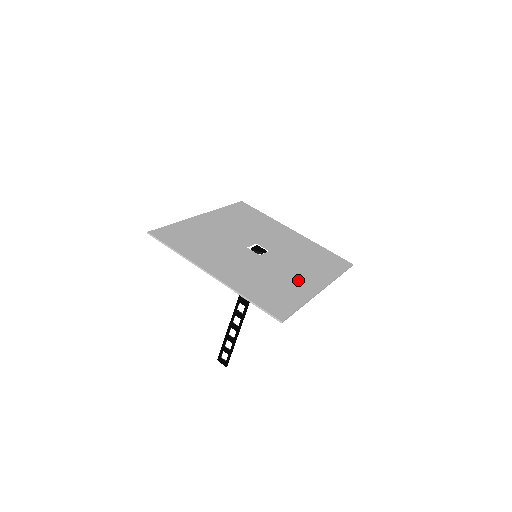
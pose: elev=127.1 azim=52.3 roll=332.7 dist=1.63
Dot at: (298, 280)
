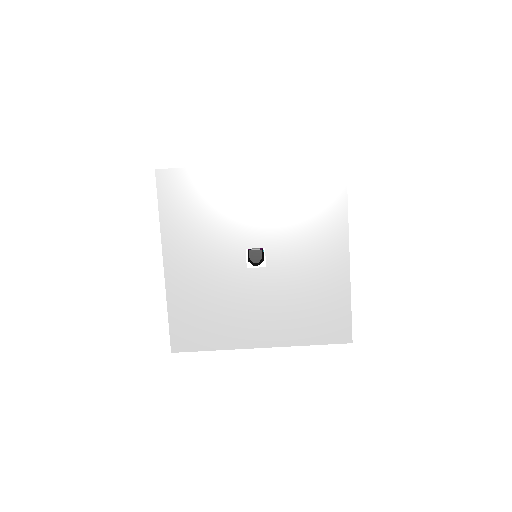
Dot at: (322, 267)
